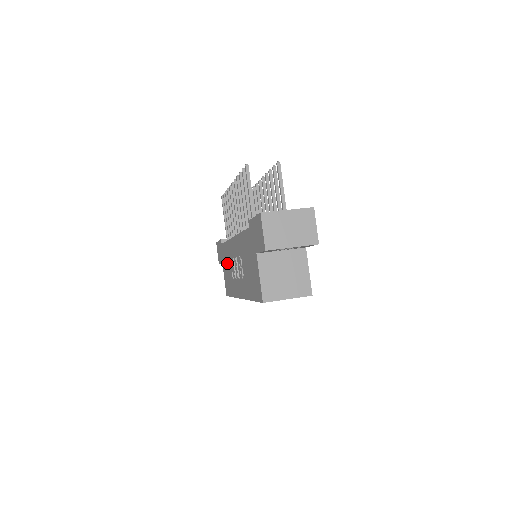
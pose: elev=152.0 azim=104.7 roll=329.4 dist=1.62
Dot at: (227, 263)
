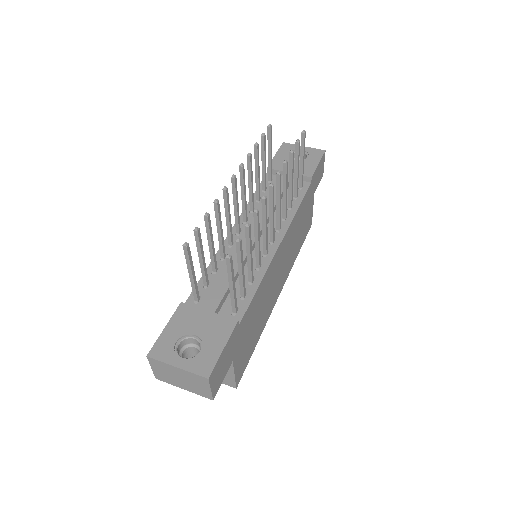
Dot at: occluded
